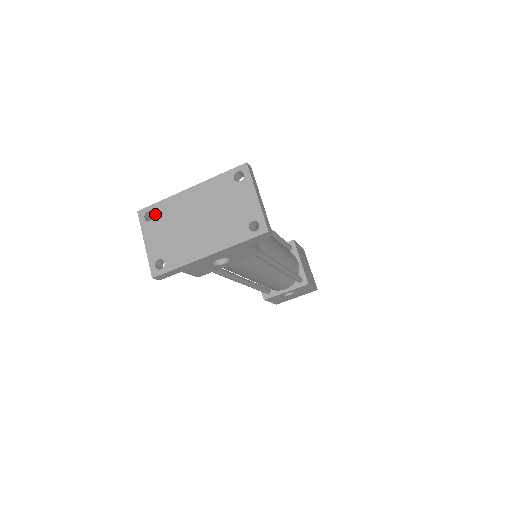
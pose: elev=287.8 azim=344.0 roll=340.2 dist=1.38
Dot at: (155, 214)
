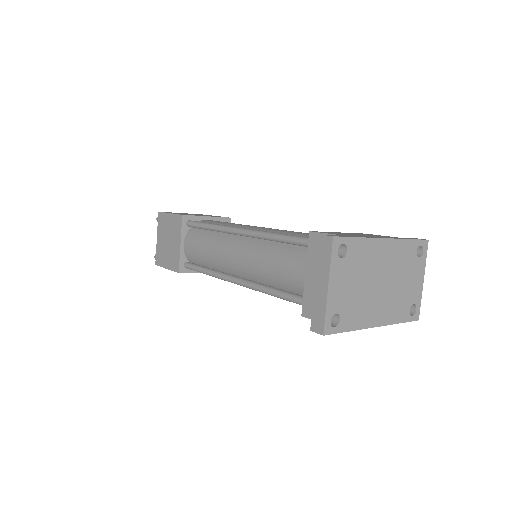
Dot at: (349, 252)
